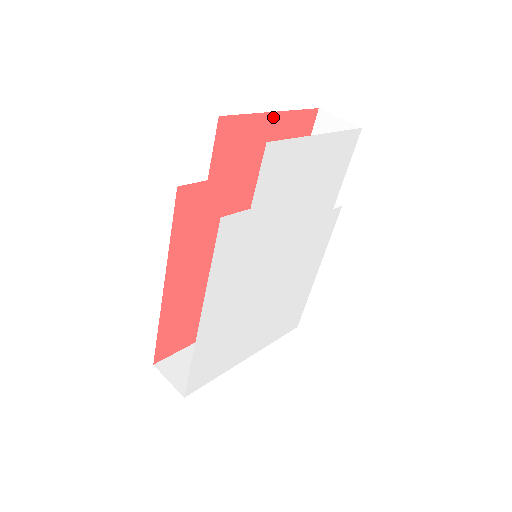
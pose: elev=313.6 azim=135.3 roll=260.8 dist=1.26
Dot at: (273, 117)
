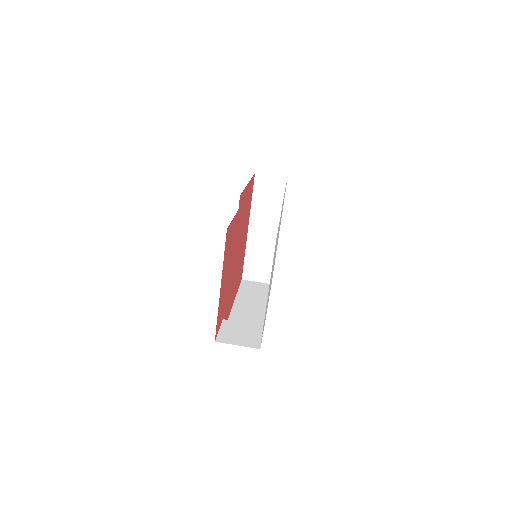
Dot at: (221, 286)
